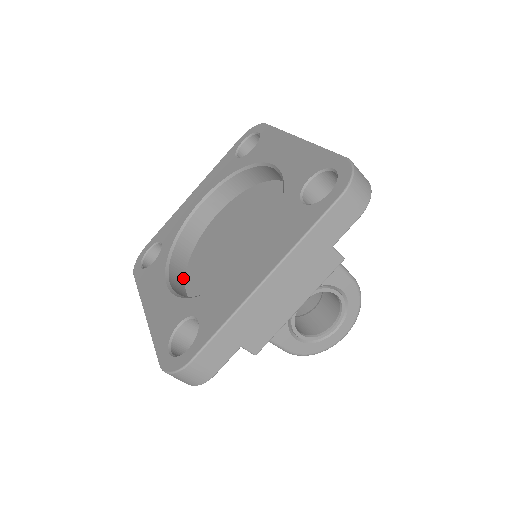
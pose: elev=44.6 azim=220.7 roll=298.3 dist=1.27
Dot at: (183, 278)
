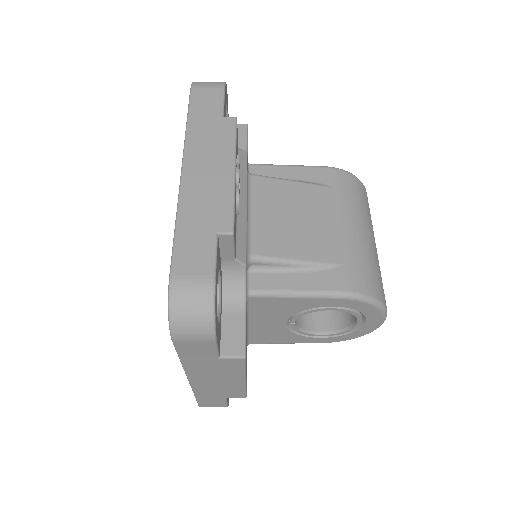
Dot at: occluded
